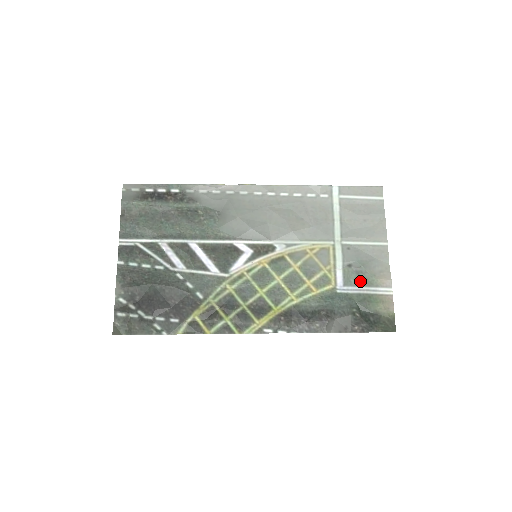
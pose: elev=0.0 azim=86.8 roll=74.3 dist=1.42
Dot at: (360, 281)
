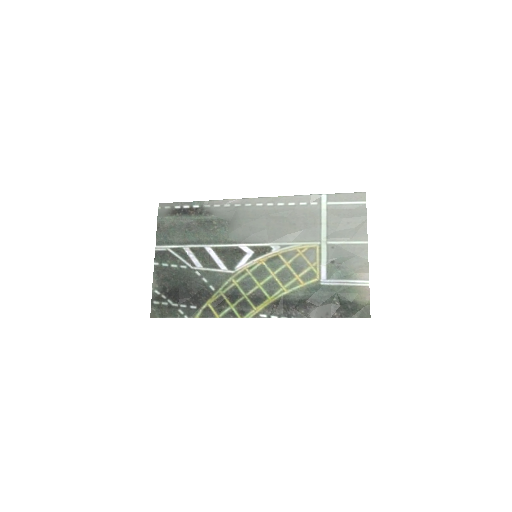
Dot at: (341, 275)
